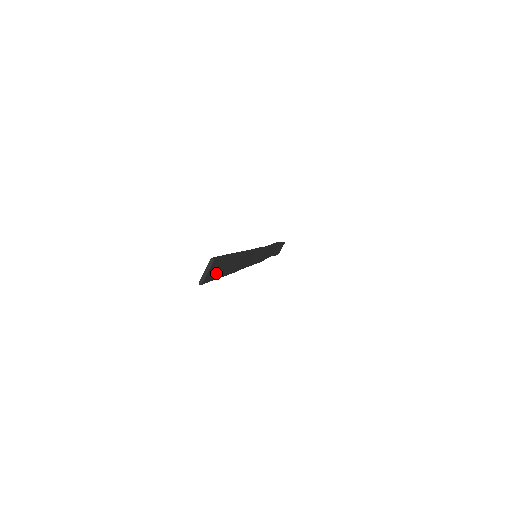
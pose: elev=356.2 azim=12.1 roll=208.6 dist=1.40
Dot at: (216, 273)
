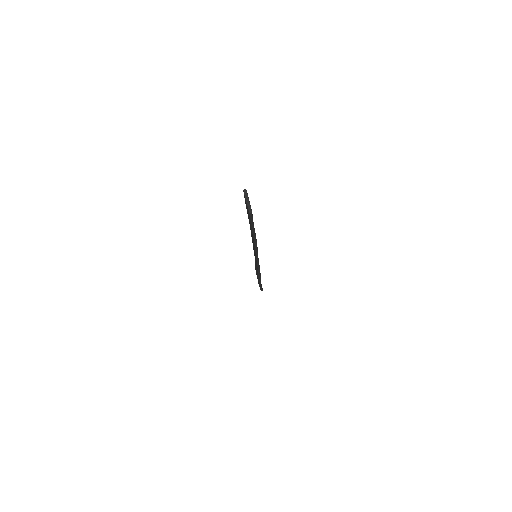
Dot at: occluded
